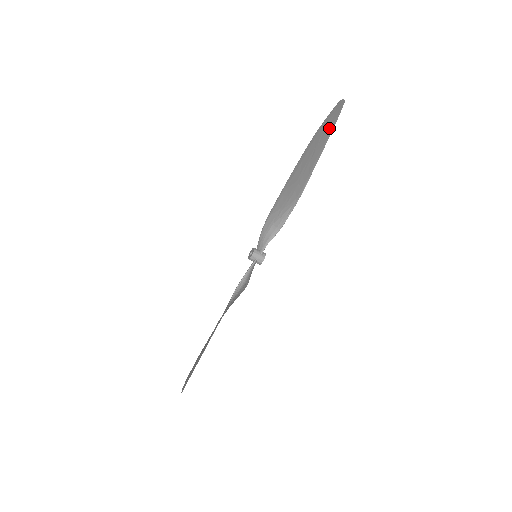
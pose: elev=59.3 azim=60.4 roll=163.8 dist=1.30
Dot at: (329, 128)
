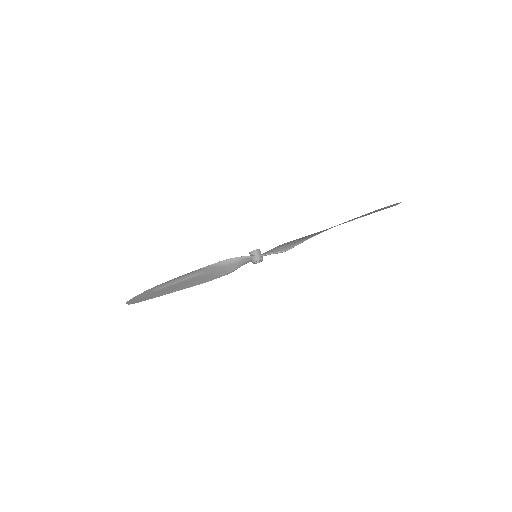
Dot at: occluded
